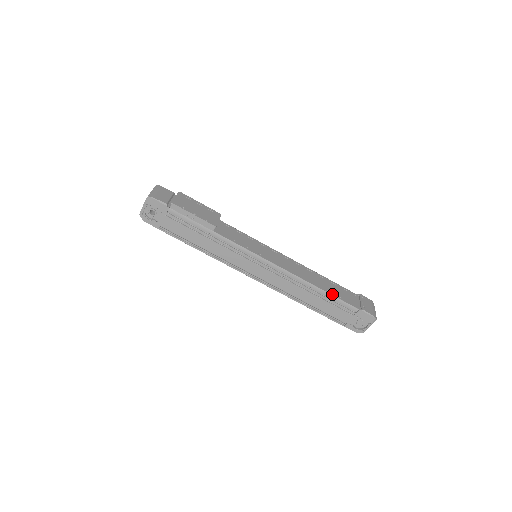
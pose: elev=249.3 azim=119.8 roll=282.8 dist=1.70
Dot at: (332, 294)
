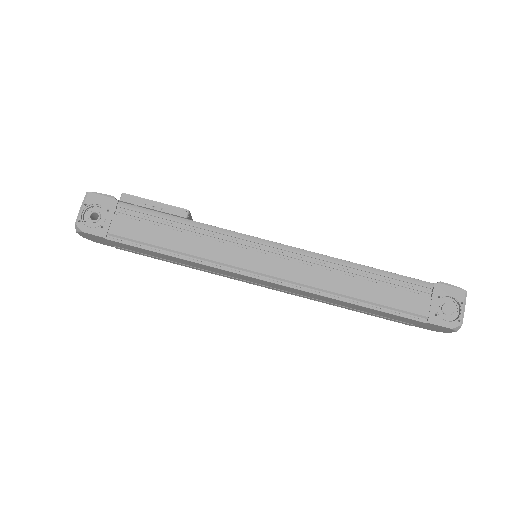
Dot at: (384, 271)
